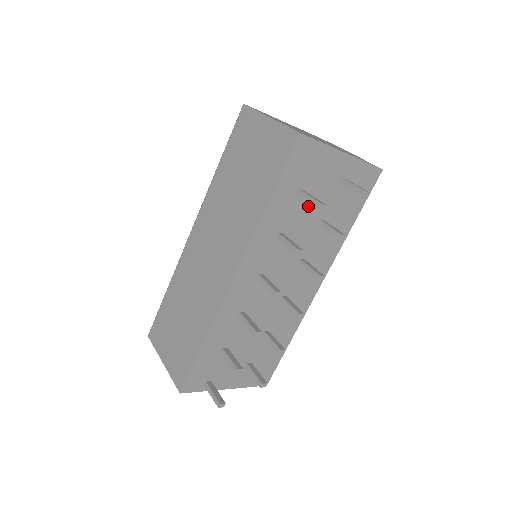
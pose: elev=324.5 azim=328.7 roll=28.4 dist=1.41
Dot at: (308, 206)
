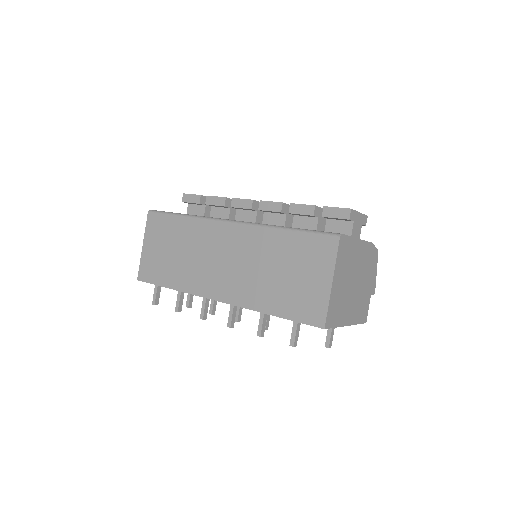
Dot at: occluded
